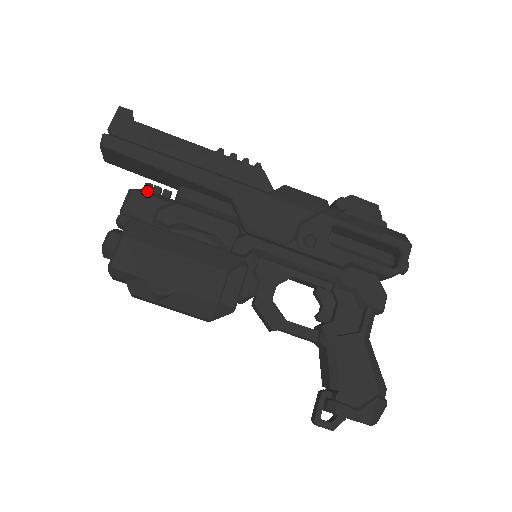
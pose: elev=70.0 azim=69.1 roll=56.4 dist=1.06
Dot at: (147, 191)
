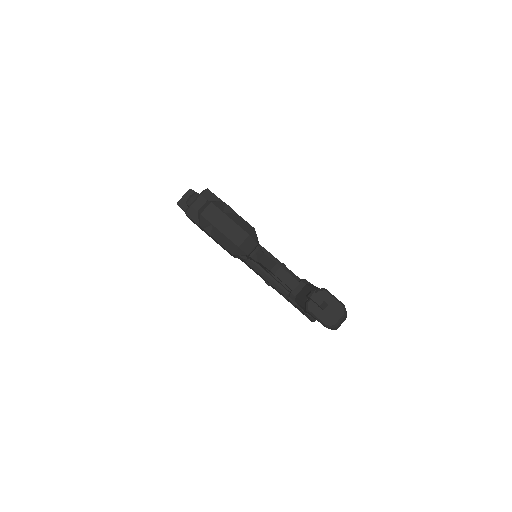
Dot at: occluded
